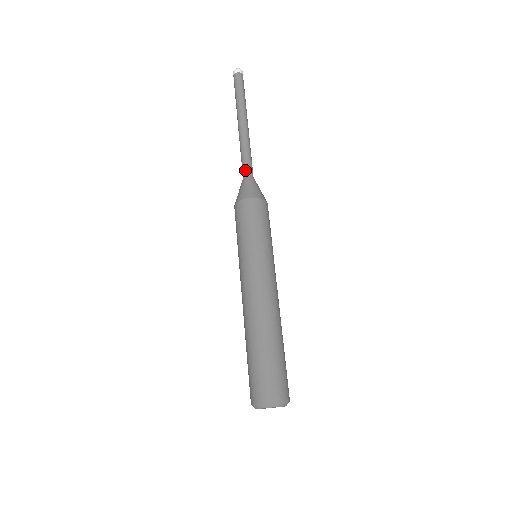
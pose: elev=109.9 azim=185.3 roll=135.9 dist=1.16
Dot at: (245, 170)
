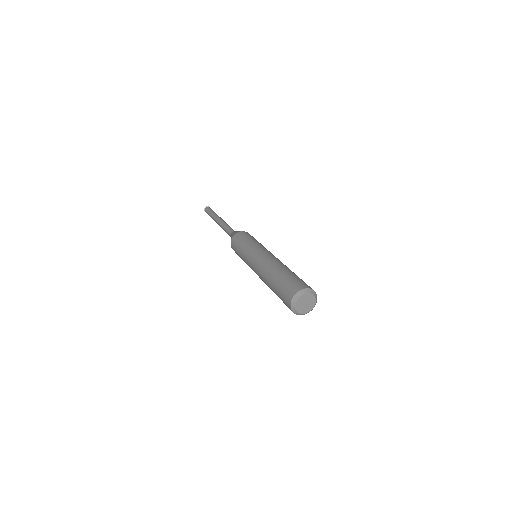
Dot at: (230, 231)
